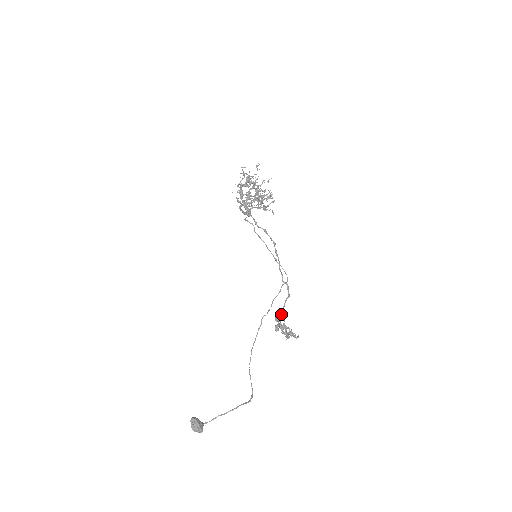
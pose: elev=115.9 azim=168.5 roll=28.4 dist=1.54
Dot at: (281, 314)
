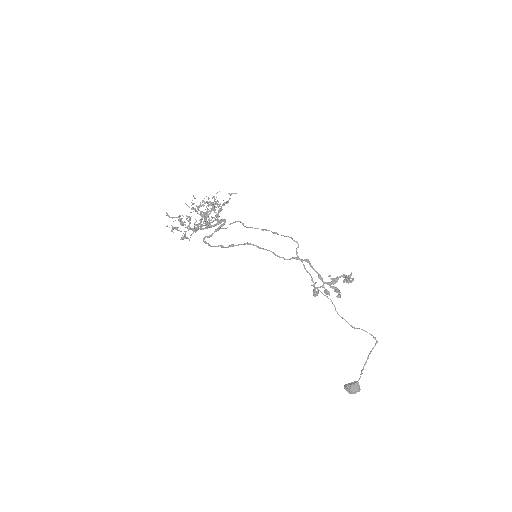
Dot at: occluded
